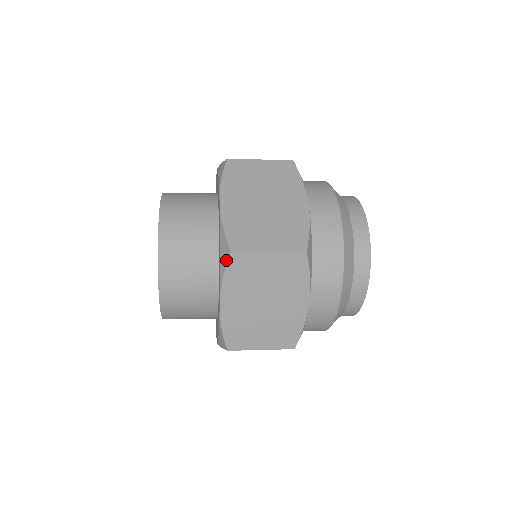
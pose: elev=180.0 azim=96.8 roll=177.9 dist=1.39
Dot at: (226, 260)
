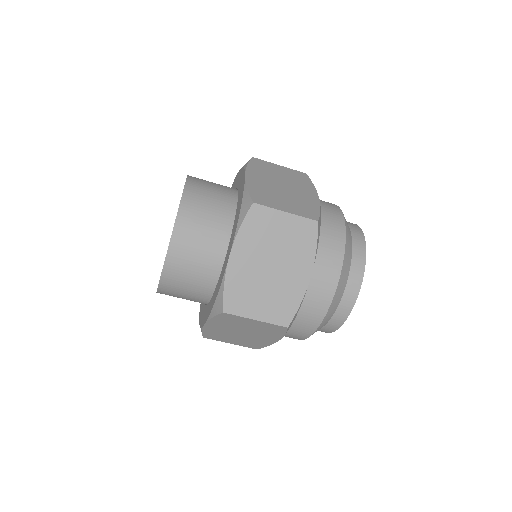
Dot at: (249, 160)
